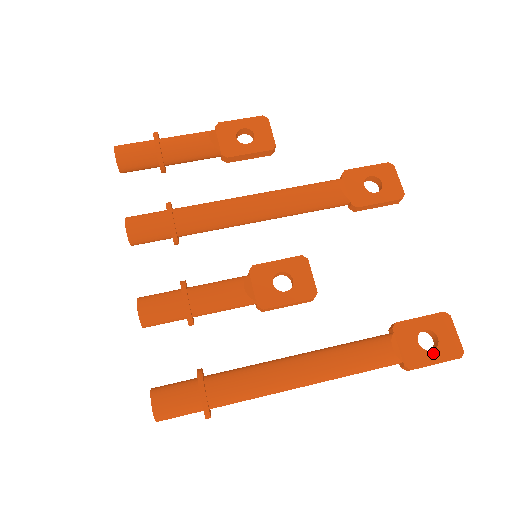
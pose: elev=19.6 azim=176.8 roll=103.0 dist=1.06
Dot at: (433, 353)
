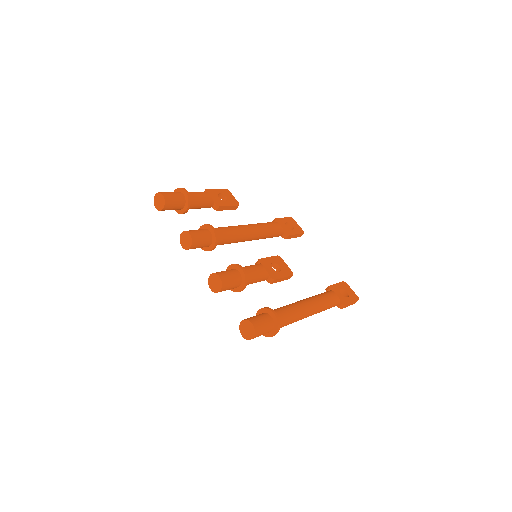
Dot at: (349, 298)
